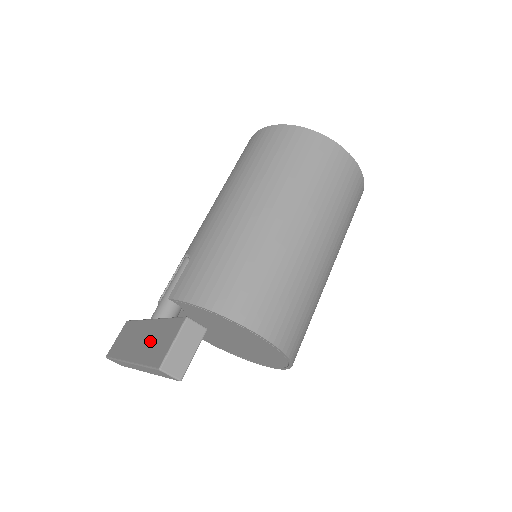
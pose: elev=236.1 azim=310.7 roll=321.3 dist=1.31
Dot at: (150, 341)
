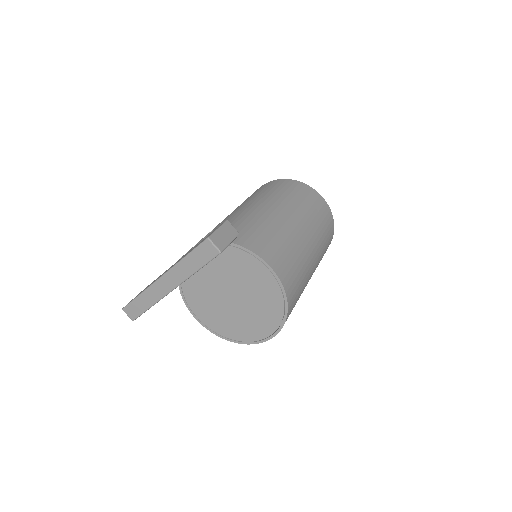
Dot at: (187, 253)
